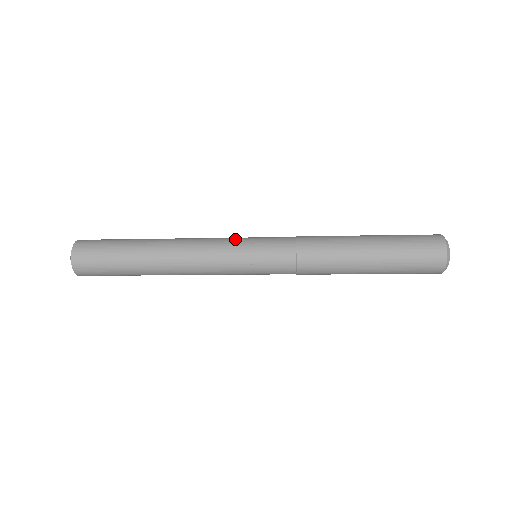
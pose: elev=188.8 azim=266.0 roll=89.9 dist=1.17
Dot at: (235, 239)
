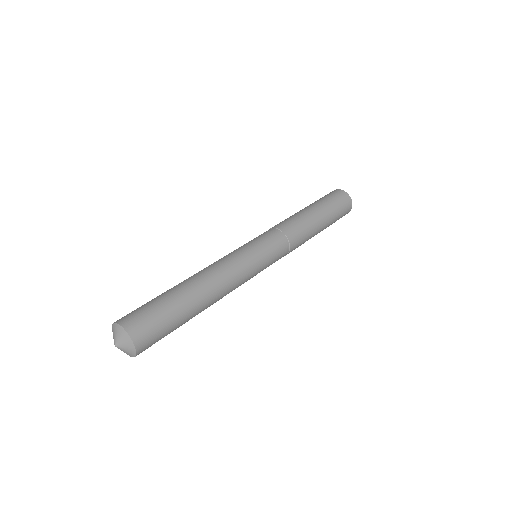
Dot at: (252, 257)
